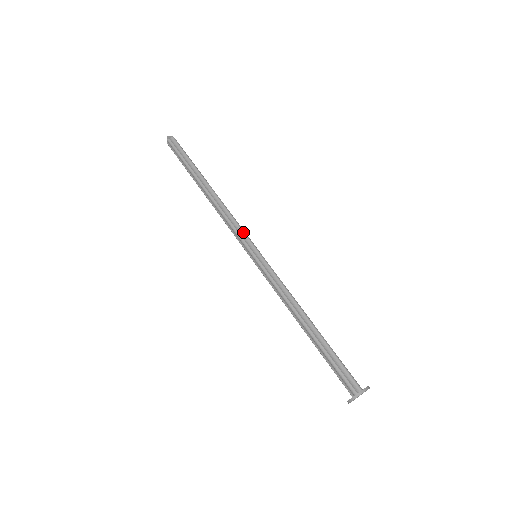
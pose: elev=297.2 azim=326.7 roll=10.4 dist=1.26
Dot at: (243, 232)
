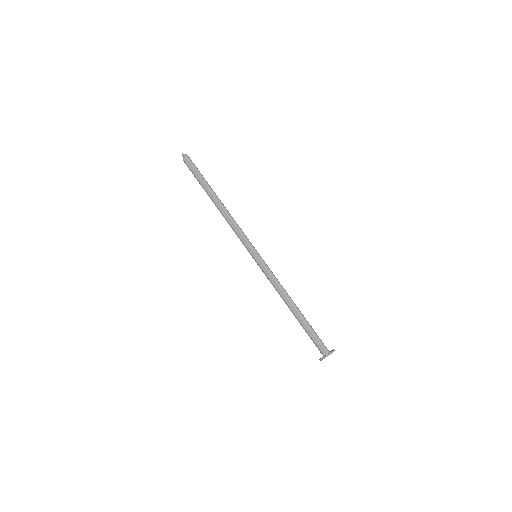
Dot at: (246, 238)
